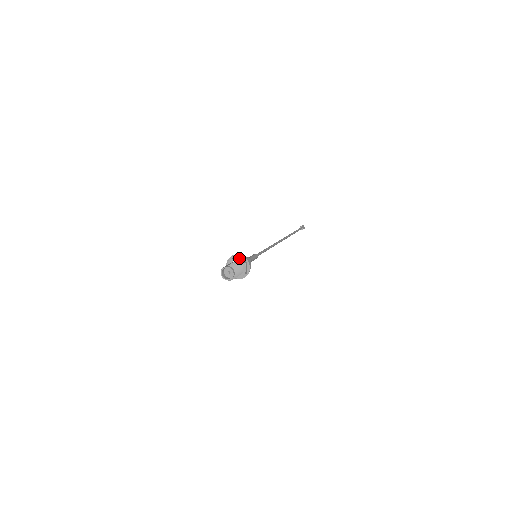
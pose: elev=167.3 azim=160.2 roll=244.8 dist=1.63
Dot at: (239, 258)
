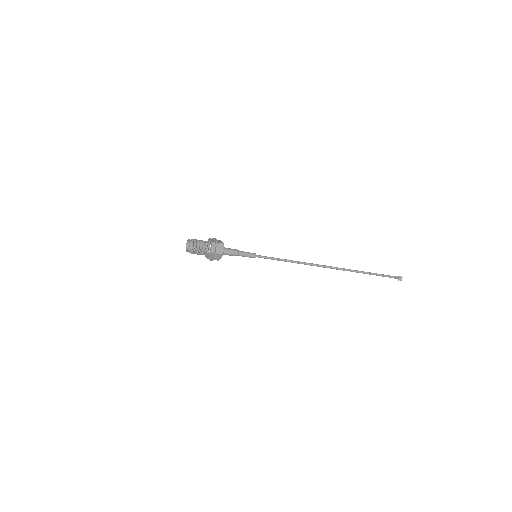
Dot at: occluded
